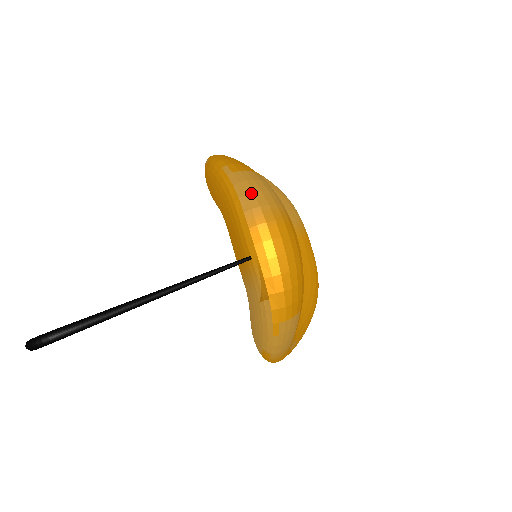
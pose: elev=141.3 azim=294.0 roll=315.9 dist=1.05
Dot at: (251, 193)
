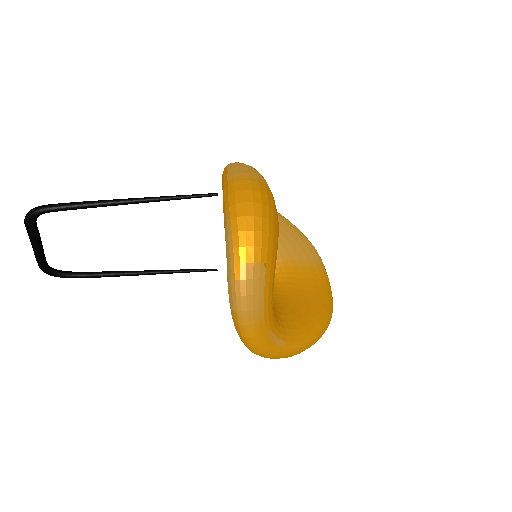
Dot at: (238, 167)
